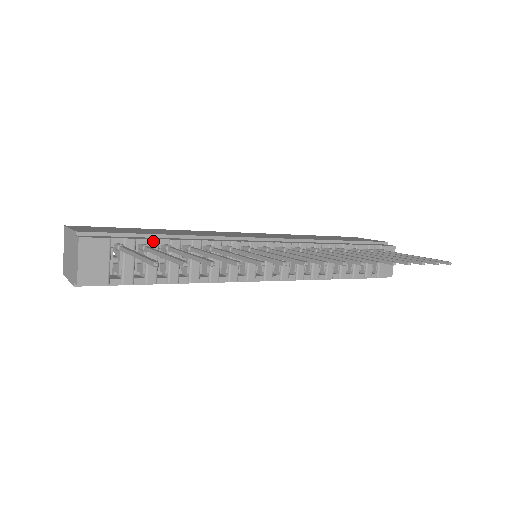
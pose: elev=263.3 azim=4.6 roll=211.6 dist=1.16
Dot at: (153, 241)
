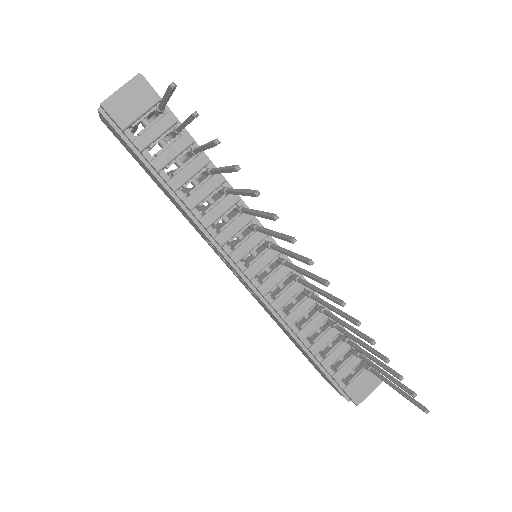
Dot at: (189, 138)
